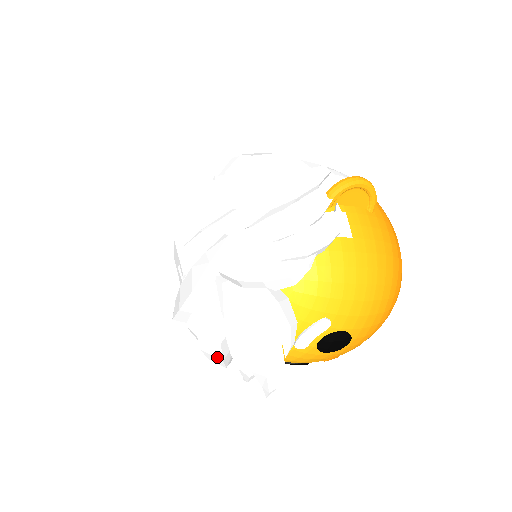
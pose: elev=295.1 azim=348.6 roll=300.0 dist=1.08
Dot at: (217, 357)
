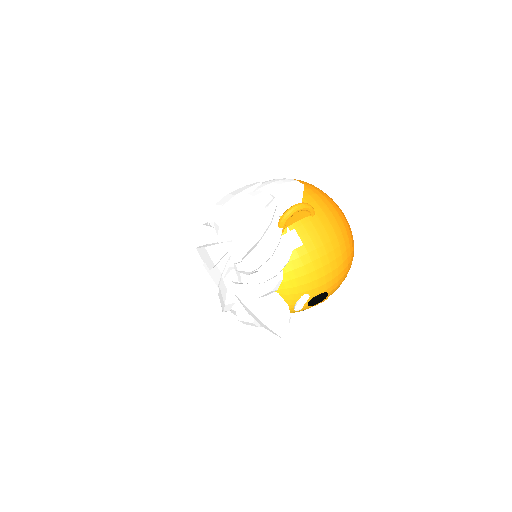
Dot at: (255, 326)
